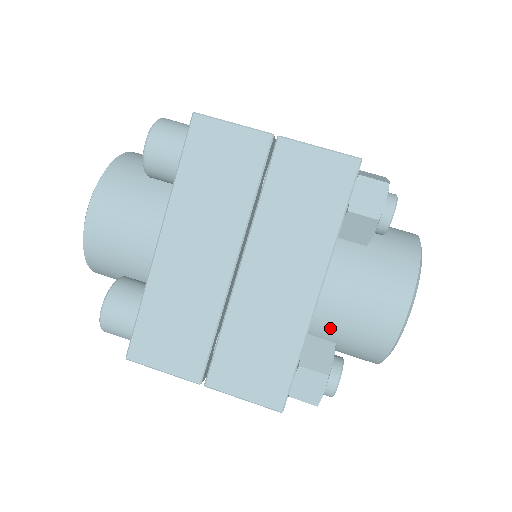
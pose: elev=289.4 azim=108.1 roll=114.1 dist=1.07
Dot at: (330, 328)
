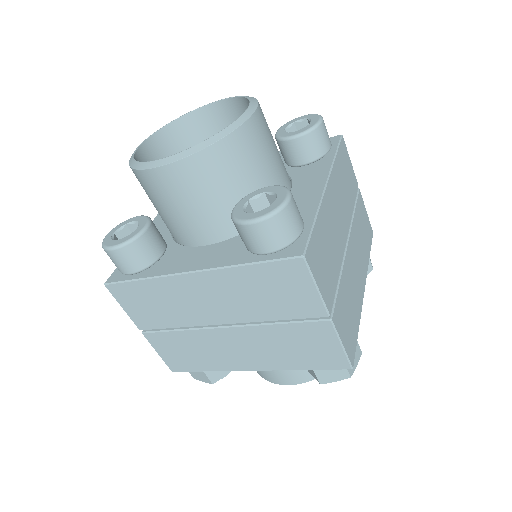
Dot at: occluded
